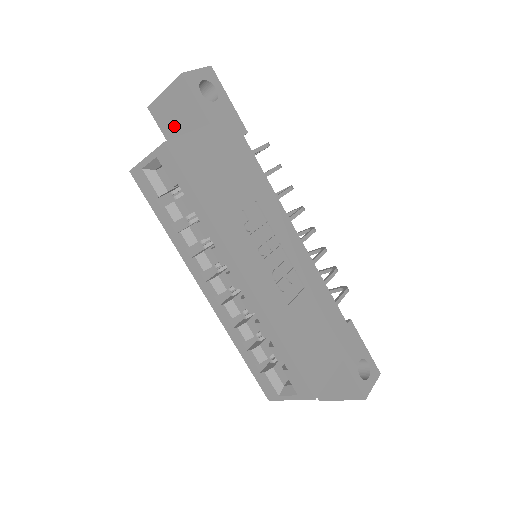
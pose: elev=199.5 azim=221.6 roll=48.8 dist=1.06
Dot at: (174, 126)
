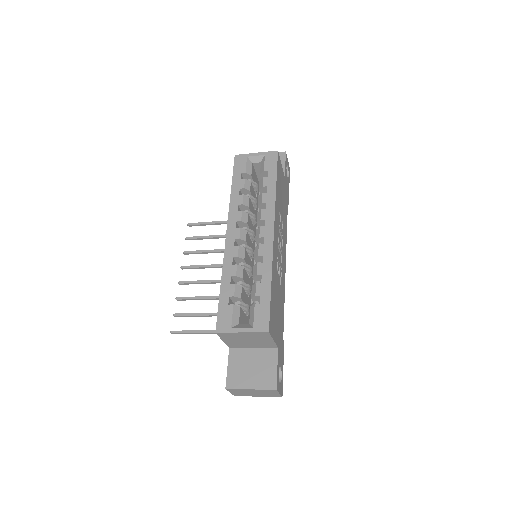
Dot at: occluded
